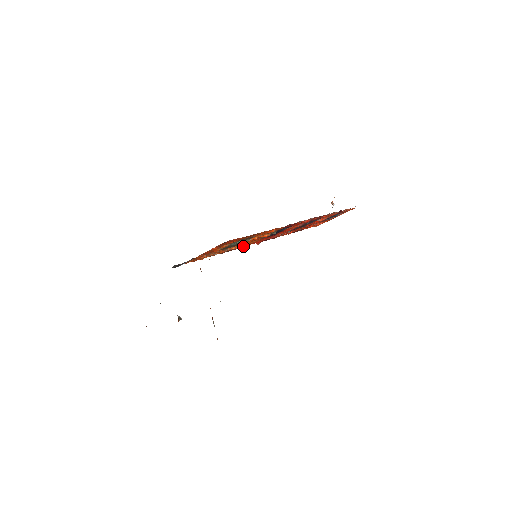
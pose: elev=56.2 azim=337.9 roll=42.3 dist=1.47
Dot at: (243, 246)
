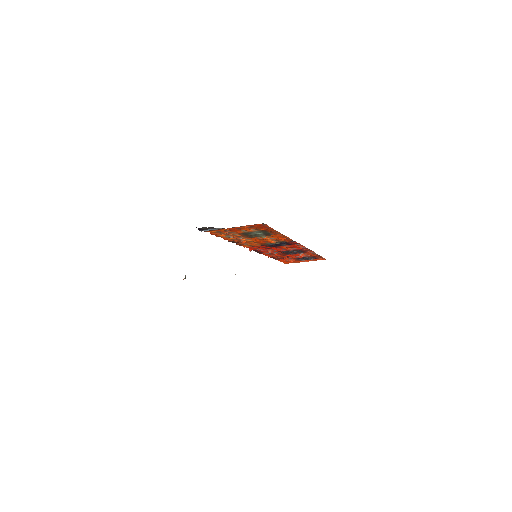
Dot at: (247, 243)
